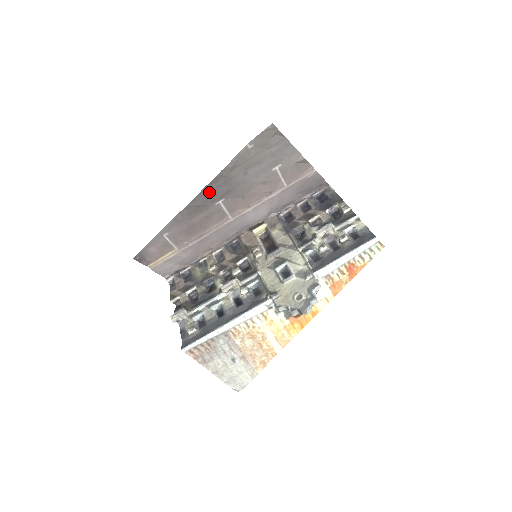
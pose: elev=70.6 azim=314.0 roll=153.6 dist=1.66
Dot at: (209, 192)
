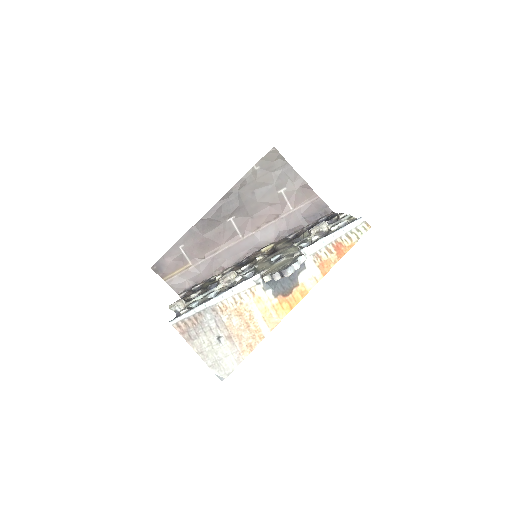
Dot at: (221, 208)
